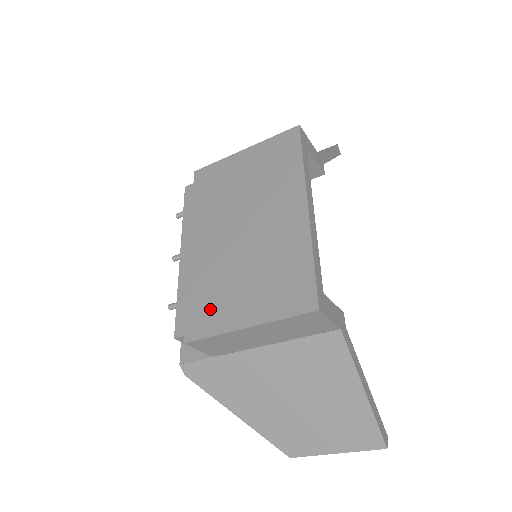
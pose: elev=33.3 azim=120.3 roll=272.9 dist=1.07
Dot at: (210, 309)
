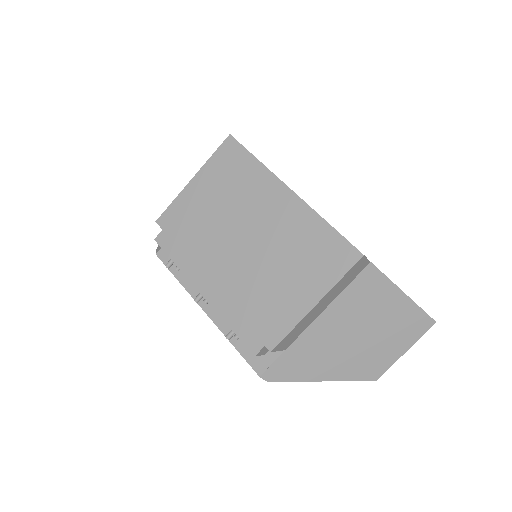
Dot at: (272, 313)
